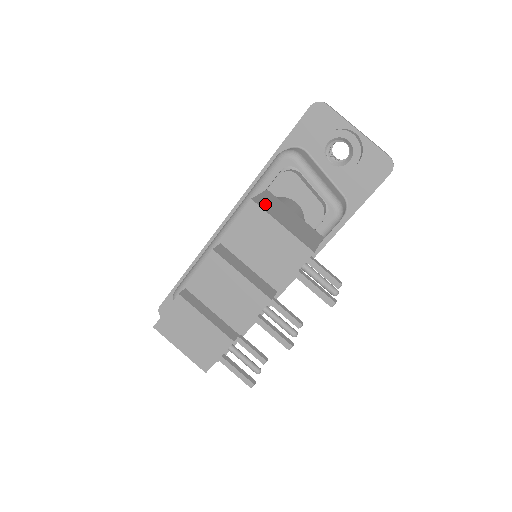
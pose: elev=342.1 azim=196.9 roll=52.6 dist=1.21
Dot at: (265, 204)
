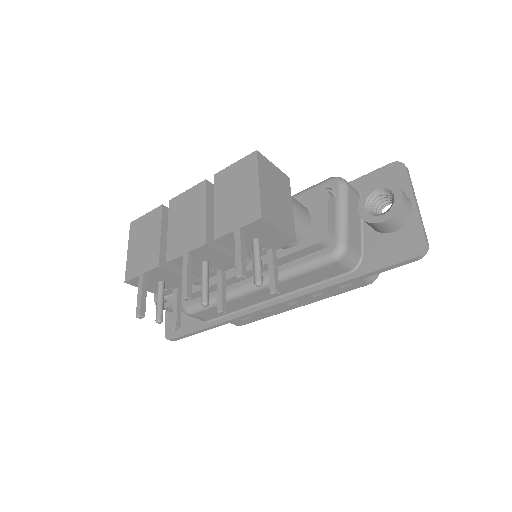
Dot at: (267, 167)
